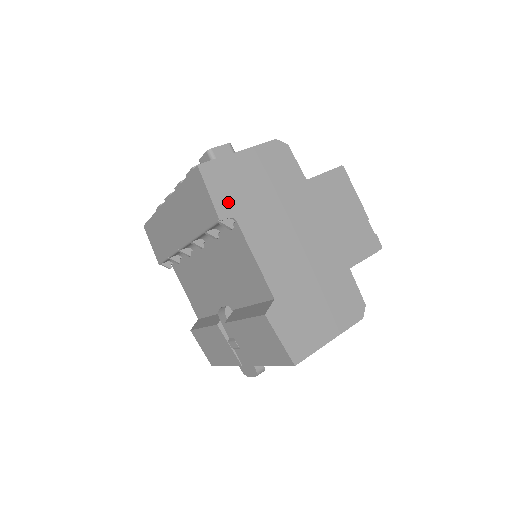
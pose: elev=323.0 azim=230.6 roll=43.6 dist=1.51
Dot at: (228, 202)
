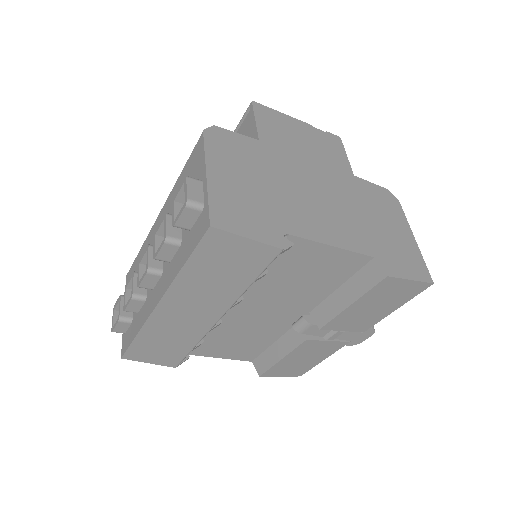
Dot at: (265, 227)
